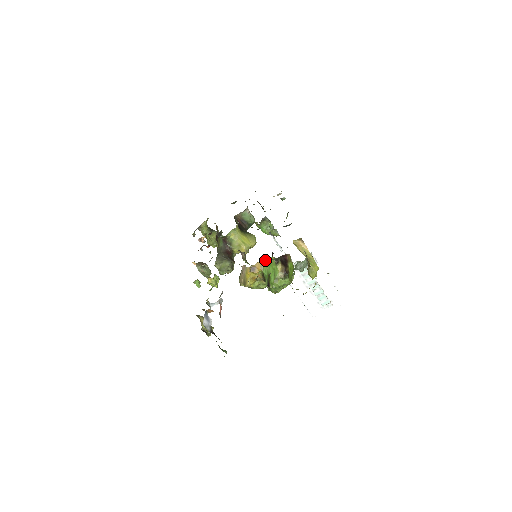
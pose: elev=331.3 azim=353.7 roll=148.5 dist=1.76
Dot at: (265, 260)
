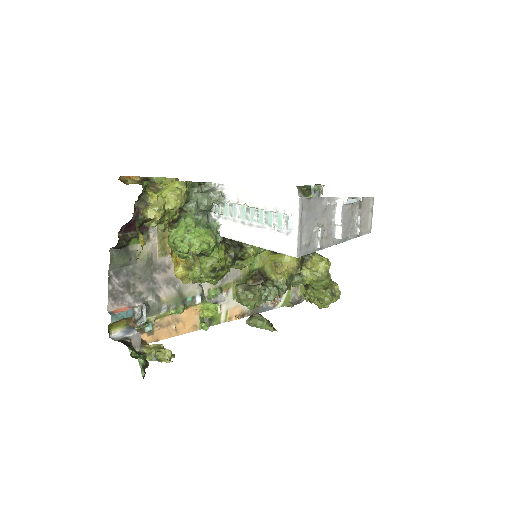
Dot at: occluded
